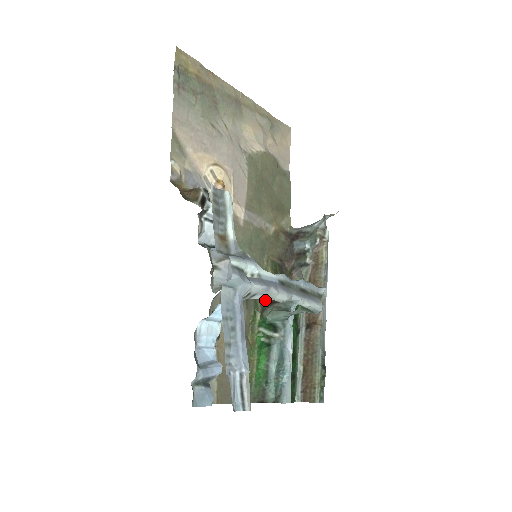
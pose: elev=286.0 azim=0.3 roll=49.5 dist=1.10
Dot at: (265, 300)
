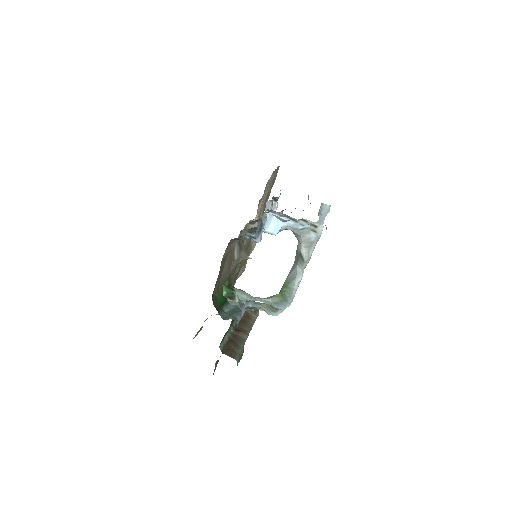
Dot at: occluded
